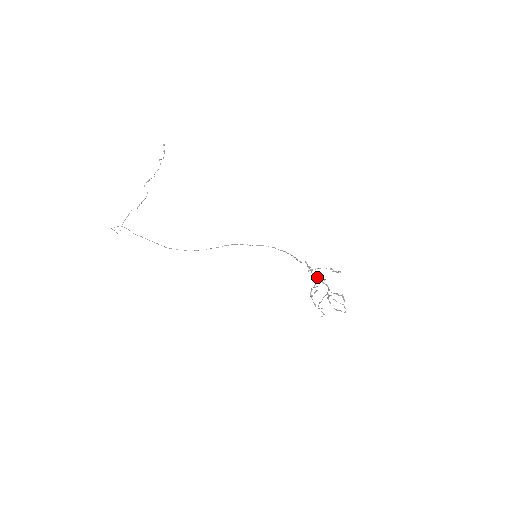
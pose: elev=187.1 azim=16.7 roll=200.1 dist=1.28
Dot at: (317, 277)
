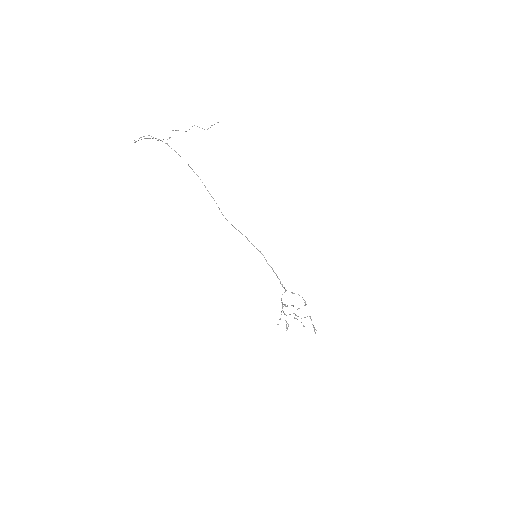
Dot at: occluded
